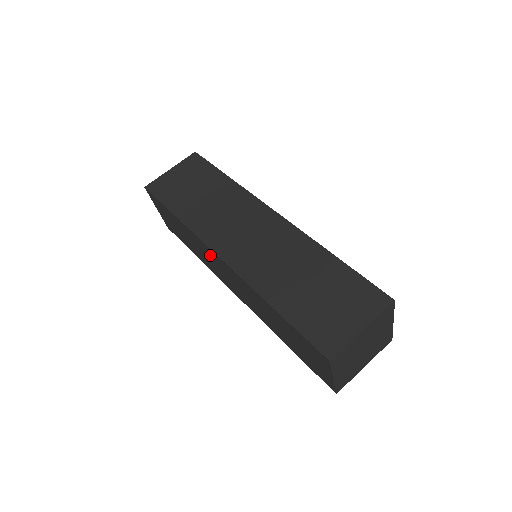
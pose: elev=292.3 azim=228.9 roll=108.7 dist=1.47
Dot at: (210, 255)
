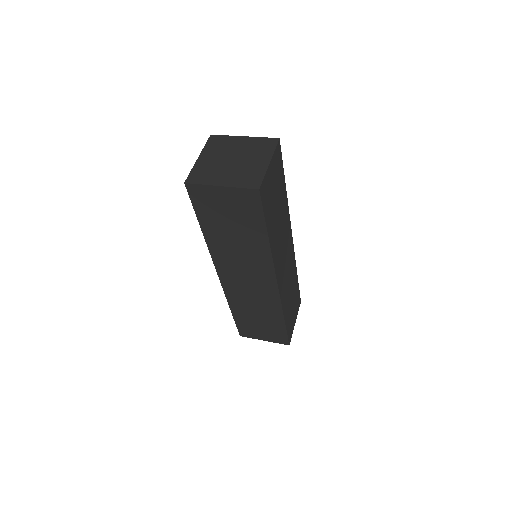
Dot at: occluded
